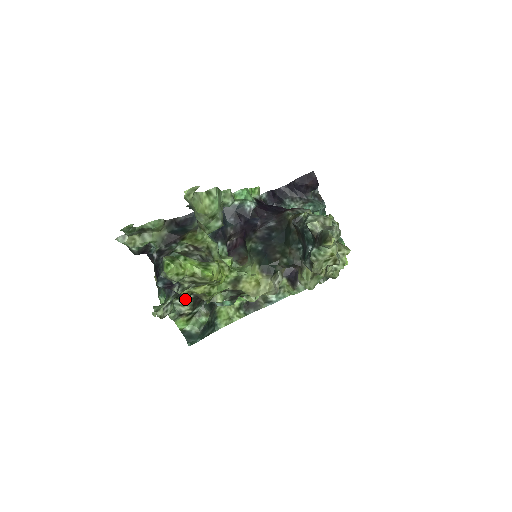
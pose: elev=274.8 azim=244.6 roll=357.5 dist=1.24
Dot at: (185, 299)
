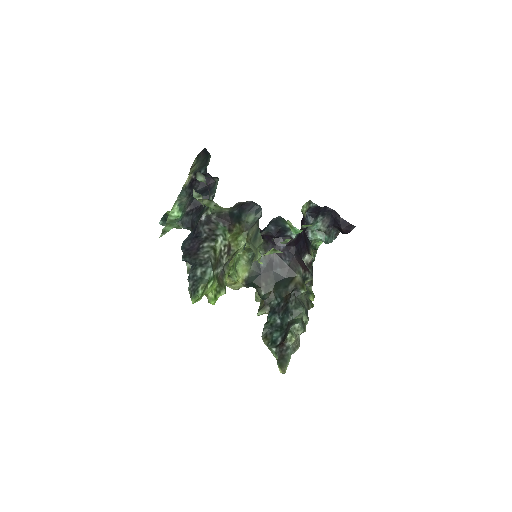
Dot at: occluded
